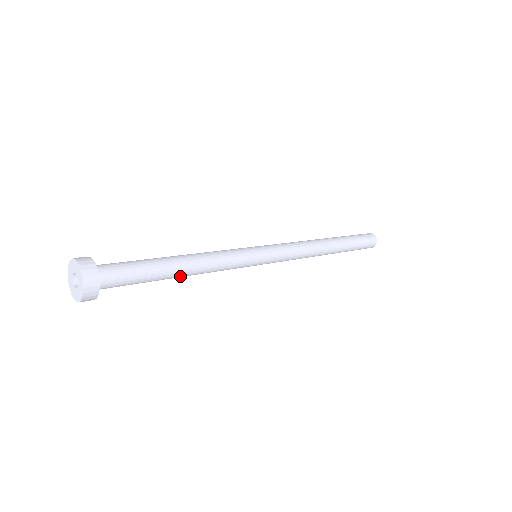
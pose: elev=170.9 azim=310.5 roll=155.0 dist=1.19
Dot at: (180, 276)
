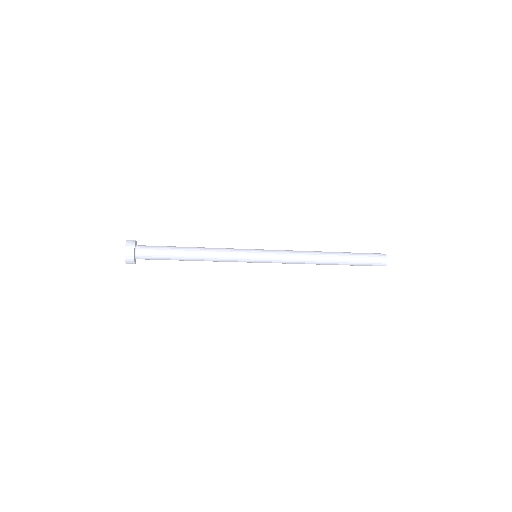
Dot at: (191, 260)
